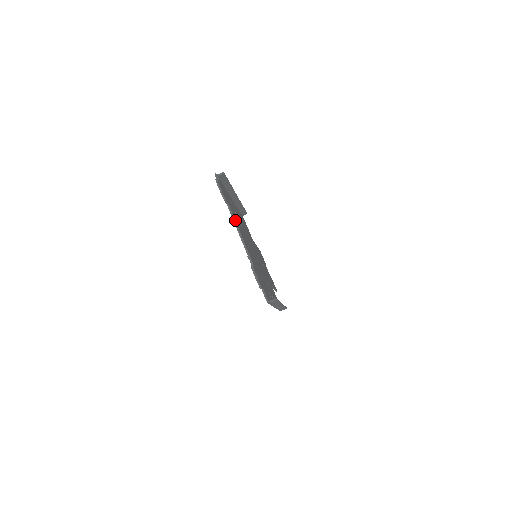
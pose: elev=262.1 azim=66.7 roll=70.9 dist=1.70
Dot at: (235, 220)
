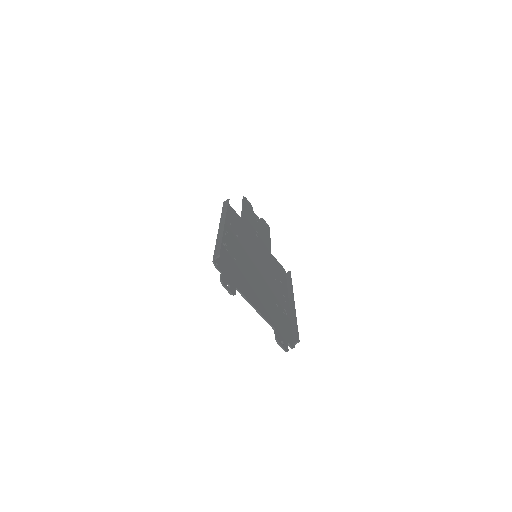
Dot at: (247, 298)
